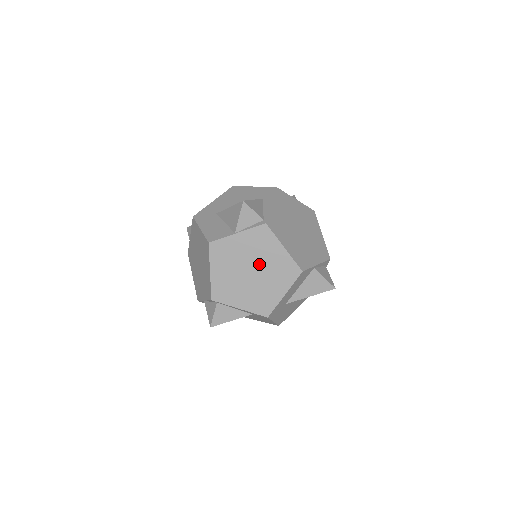
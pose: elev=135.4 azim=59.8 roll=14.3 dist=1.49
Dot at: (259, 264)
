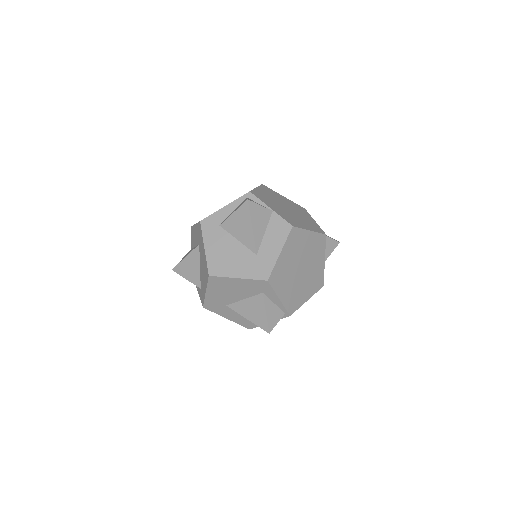
Dot at: occluded
